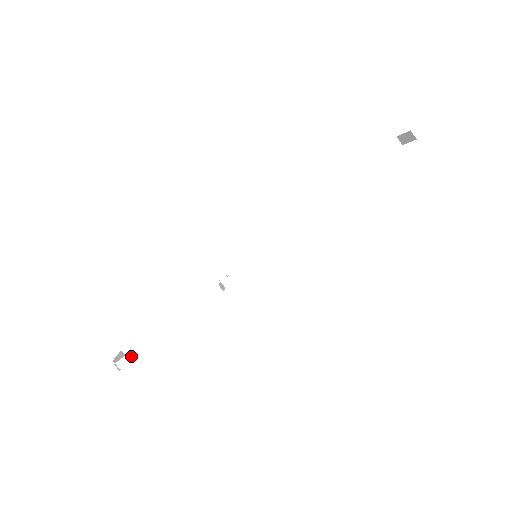
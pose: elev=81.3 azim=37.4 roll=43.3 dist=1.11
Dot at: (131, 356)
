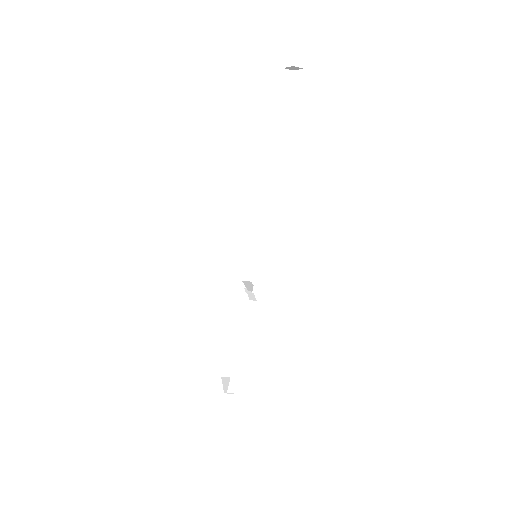
Dot at: (233, 381)
